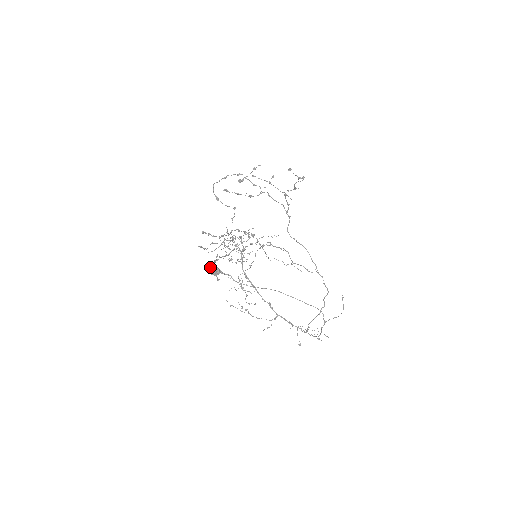
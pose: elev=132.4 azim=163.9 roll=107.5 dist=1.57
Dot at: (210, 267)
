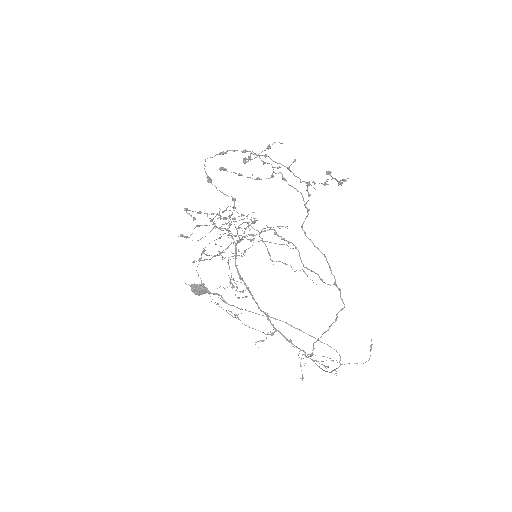
Dot at: (193, 284)
